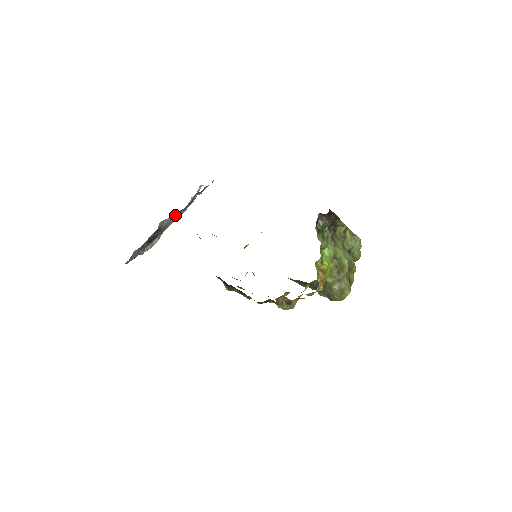
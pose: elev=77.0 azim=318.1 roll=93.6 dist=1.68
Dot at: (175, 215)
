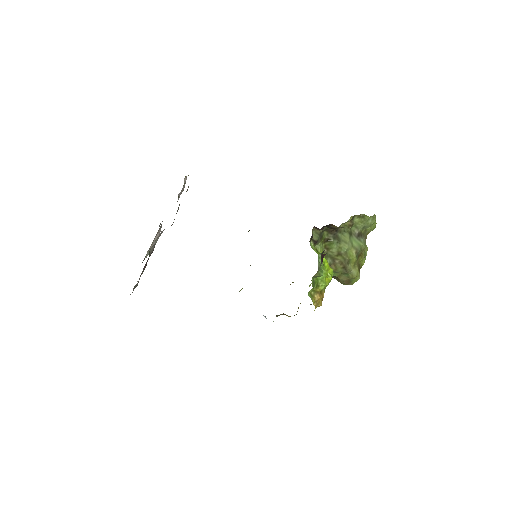
Dot at: occluded
